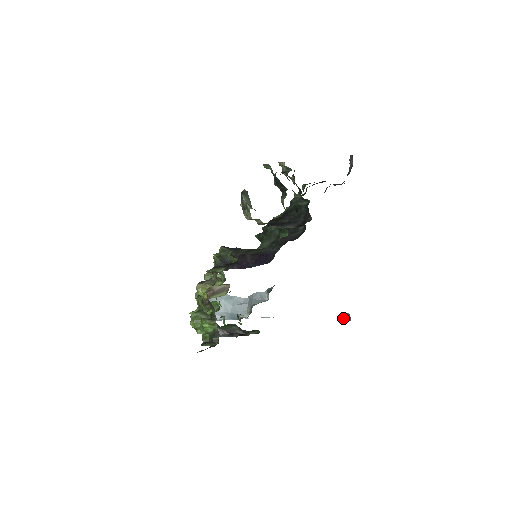
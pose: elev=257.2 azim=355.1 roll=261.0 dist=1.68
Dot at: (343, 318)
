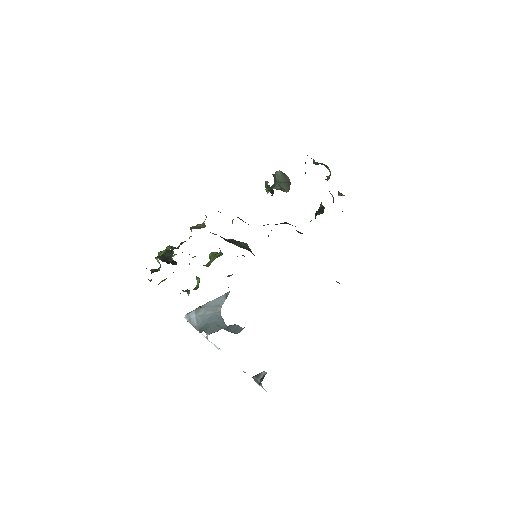
Dot at: occluded
